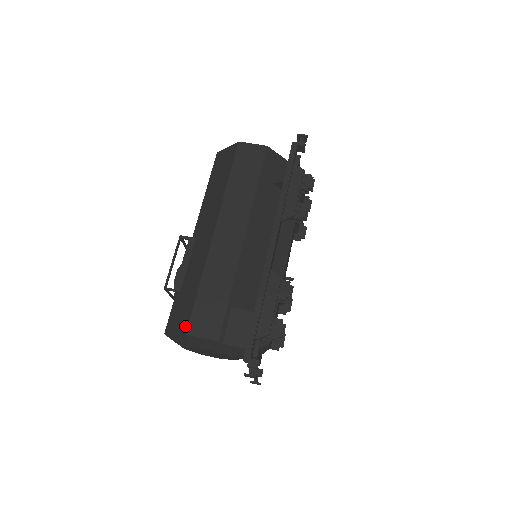
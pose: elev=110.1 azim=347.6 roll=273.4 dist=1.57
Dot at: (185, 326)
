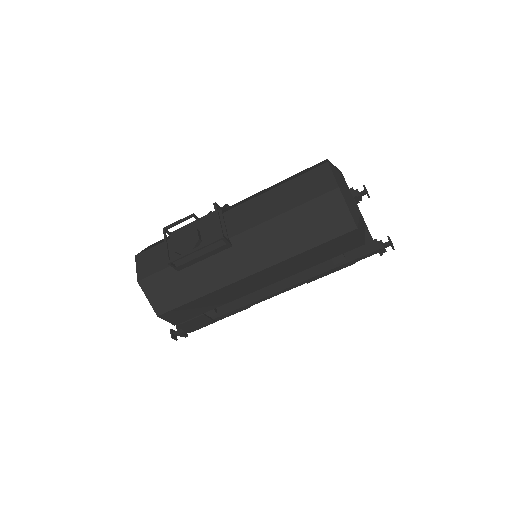
Dot at: (161, 310)
